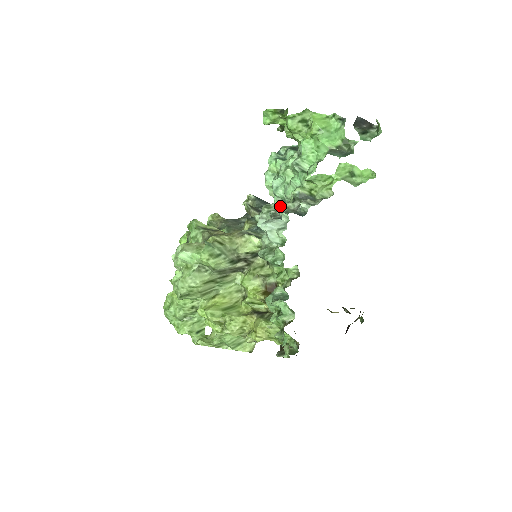
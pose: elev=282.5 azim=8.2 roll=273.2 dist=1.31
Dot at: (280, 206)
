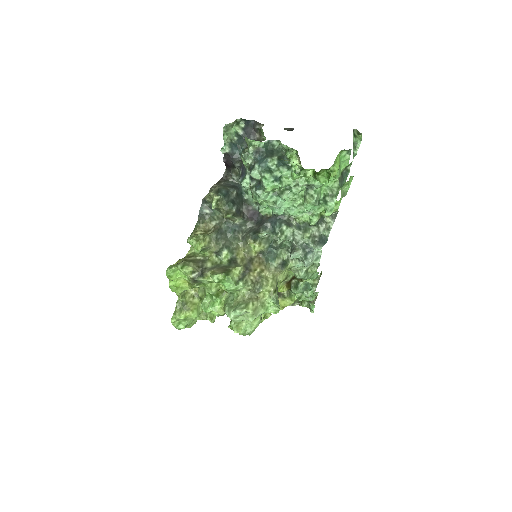
Dot at: (294, 229)
